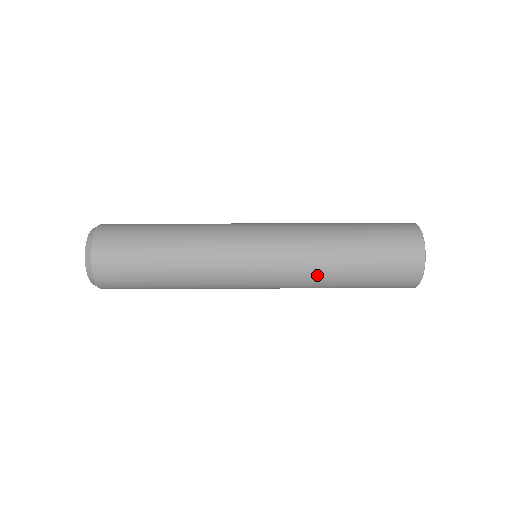
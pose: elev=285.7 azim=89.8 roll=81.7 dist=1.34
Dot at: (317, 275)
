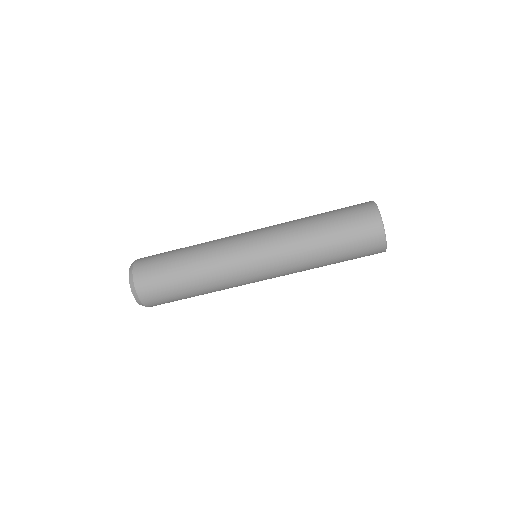
Dot at: (303, 261)
